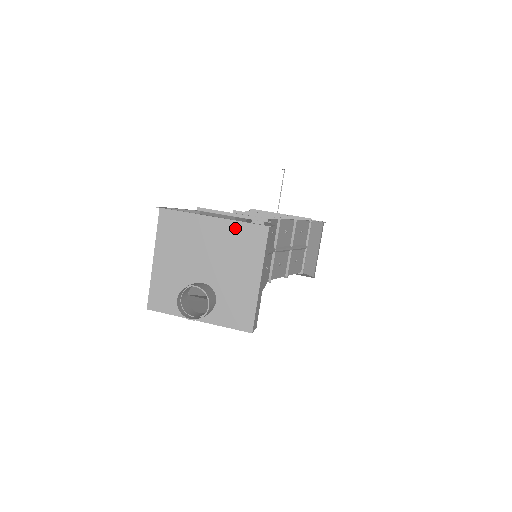
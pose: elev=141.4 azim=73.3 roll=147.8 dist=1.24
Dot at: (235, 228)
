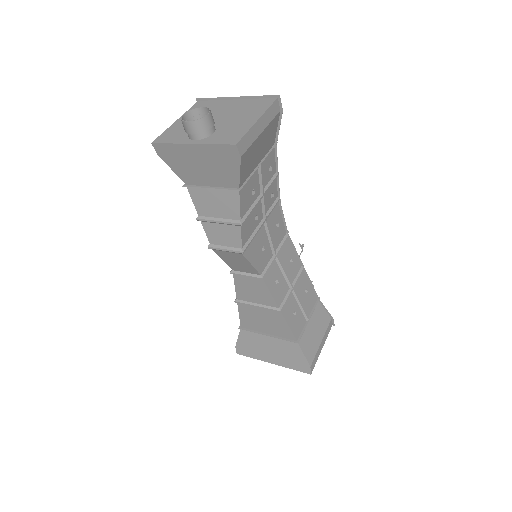
Dot at: (250, 101)
